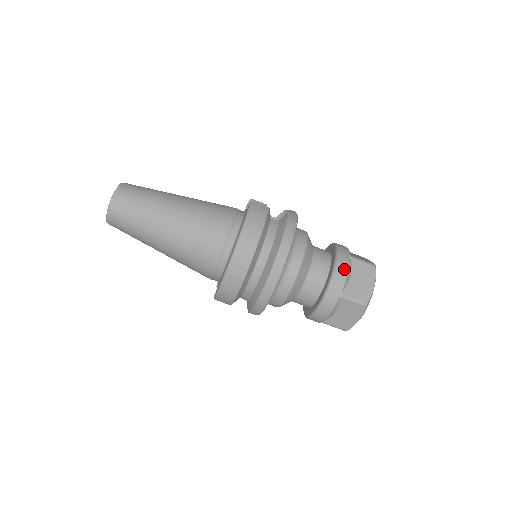
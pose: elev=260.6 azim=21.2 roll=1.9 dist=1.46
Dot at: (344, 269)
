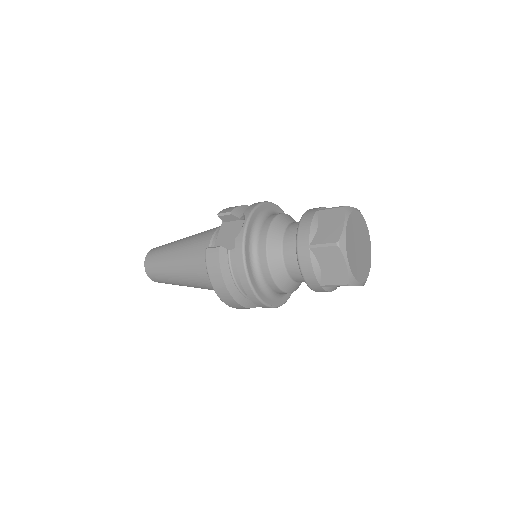
Dot at: (308, 267)
